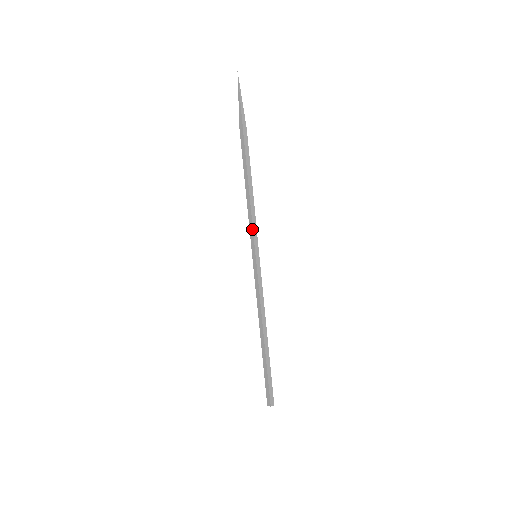
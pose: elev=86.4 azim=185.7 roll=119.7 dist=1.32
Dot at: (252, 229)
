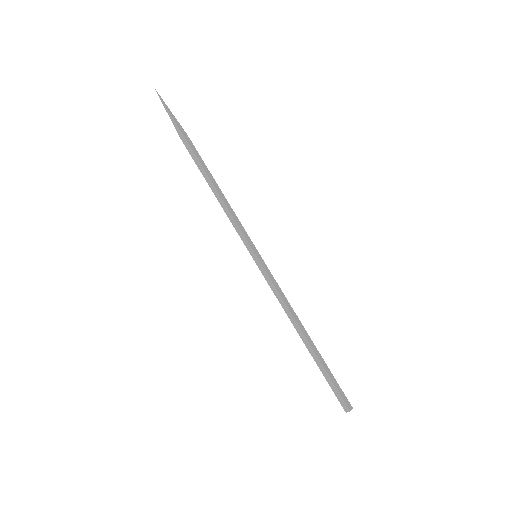
Dot at: (239, 230)
